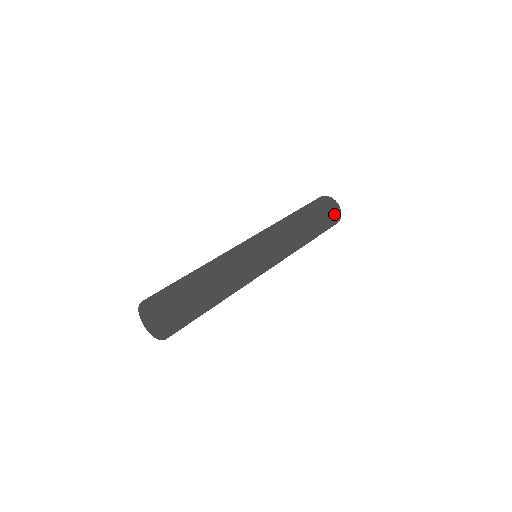
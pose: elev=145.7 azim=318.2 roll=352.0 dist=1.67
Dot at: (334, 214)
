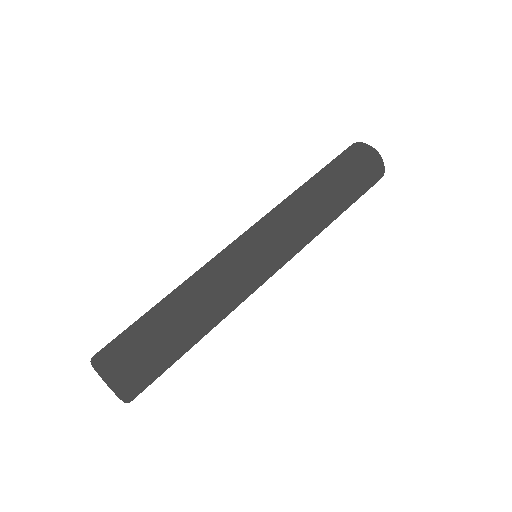
Dot at: (372, 186)
